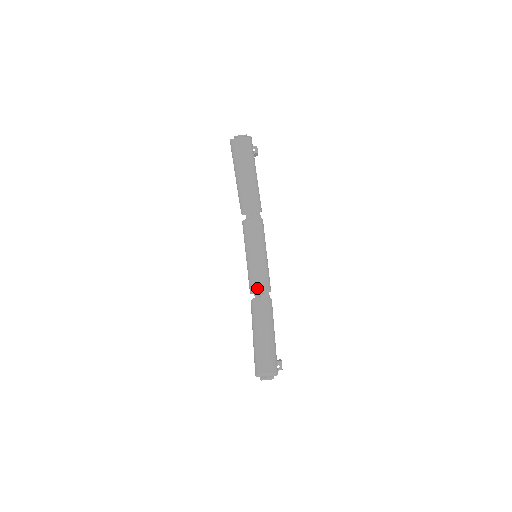
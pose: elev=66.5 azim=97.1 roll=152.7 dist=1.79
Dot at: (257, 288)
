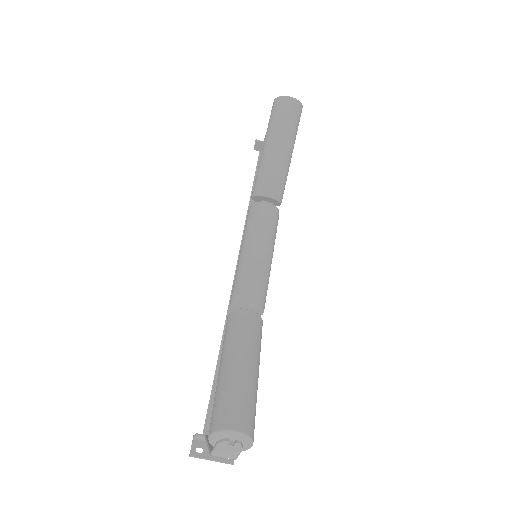
Dot at: (248, 295)
